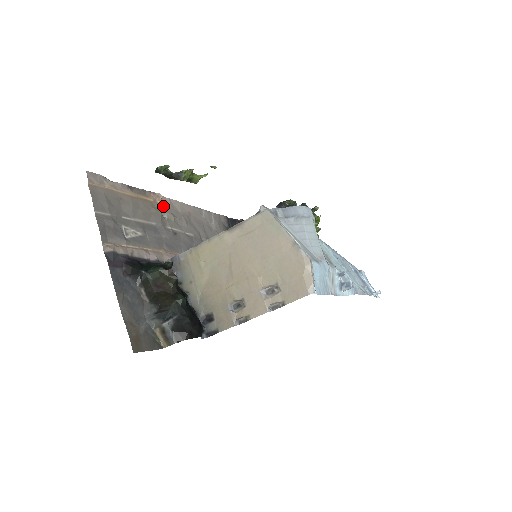
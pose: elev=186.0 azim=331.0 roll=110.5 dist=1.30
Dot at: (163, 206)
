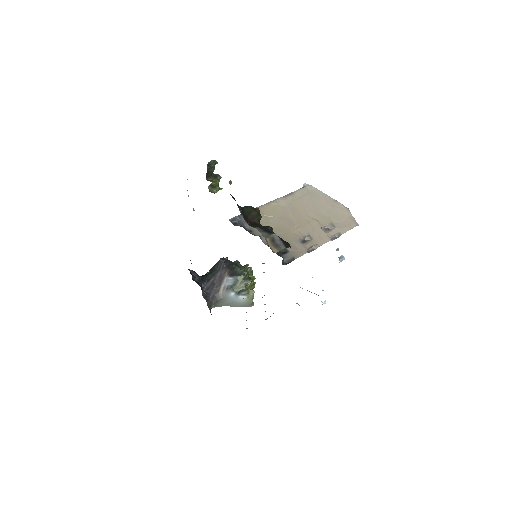
Dot at: occluded
